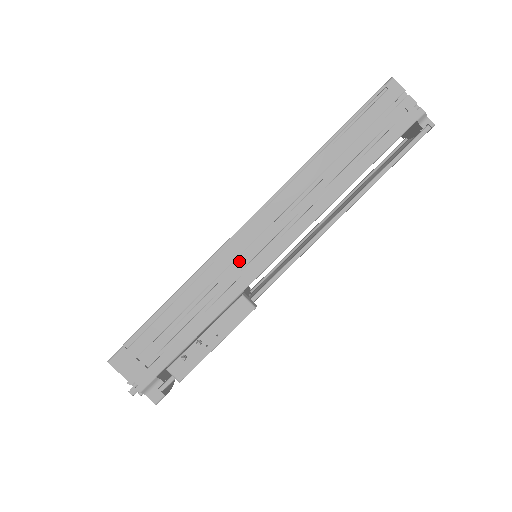
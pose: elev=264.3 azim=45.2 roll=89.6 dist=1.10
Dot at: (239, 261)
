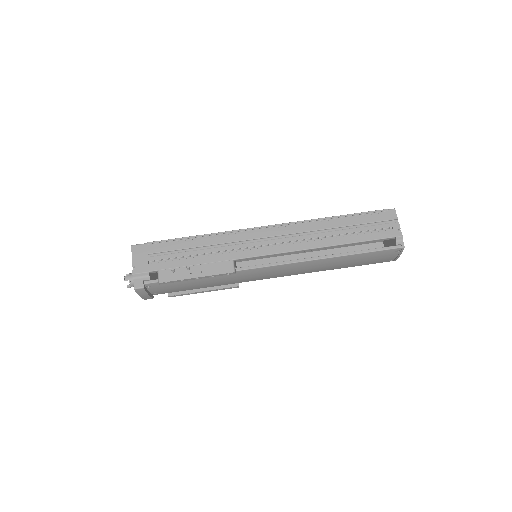
Dot at: (245, 243)
